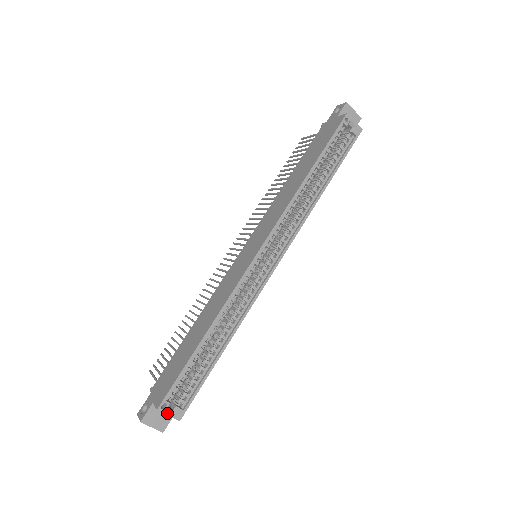
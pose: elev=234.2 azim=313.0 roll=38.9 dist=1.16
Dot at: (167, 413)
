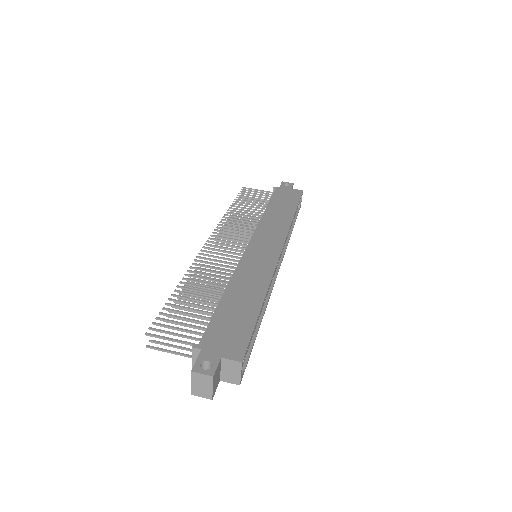
Dot at: occluded
